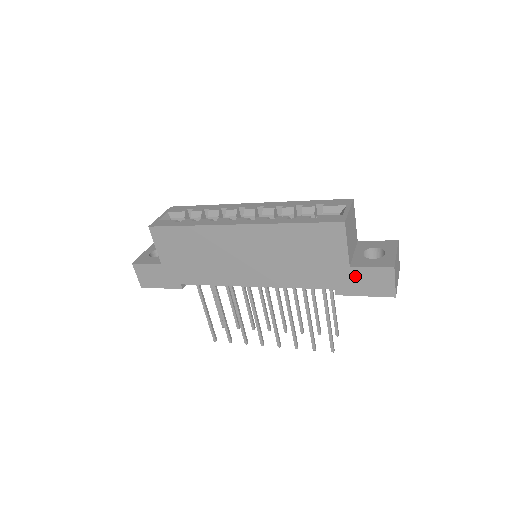
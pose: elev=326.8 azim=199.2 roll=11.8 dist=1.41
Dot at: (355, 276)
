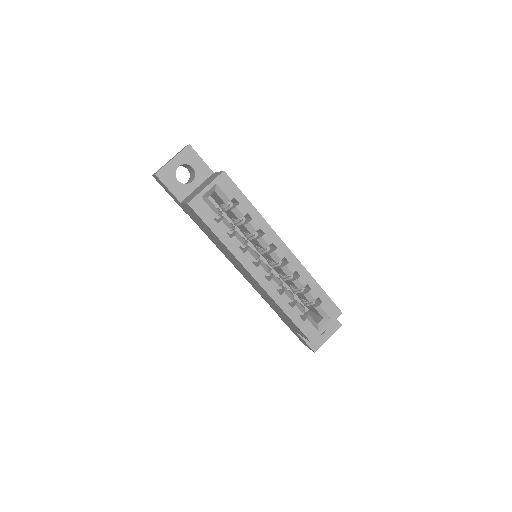
Dot at: (294, 331)
